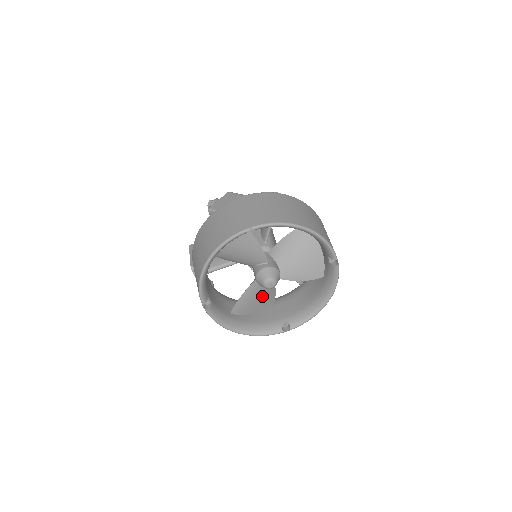
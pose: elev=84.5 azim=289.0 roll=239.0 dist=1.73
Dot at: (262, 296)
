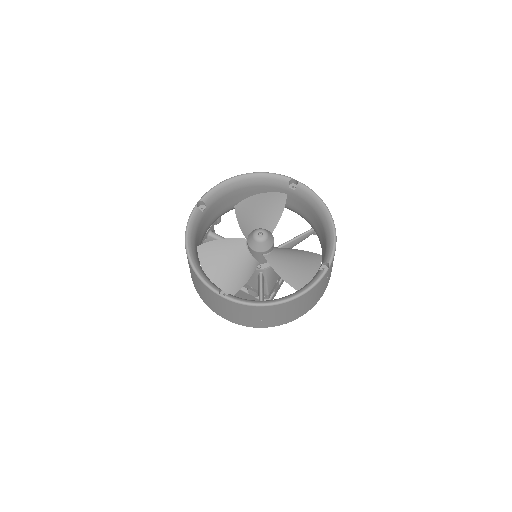
Dot at: (232, 266)
